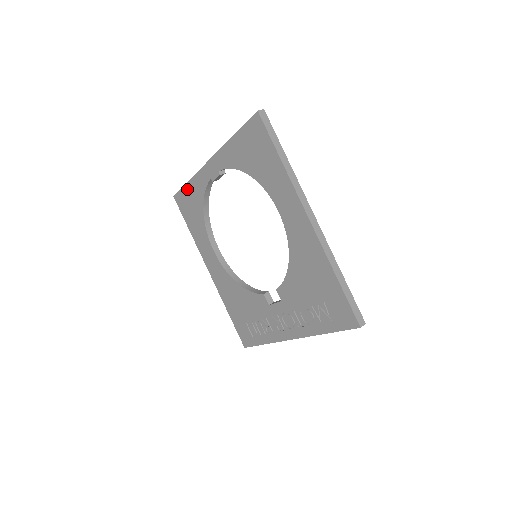
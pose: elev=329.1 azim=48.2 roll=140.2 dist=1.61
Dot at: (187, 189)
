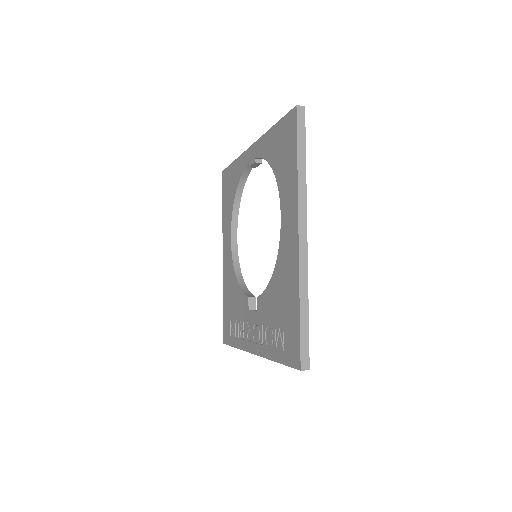
Dot at: (232, 168)
